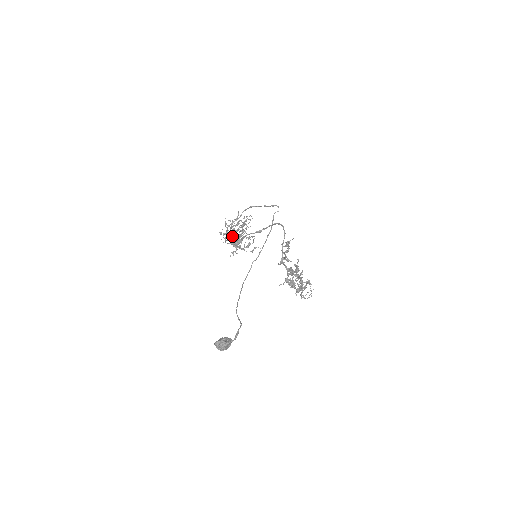
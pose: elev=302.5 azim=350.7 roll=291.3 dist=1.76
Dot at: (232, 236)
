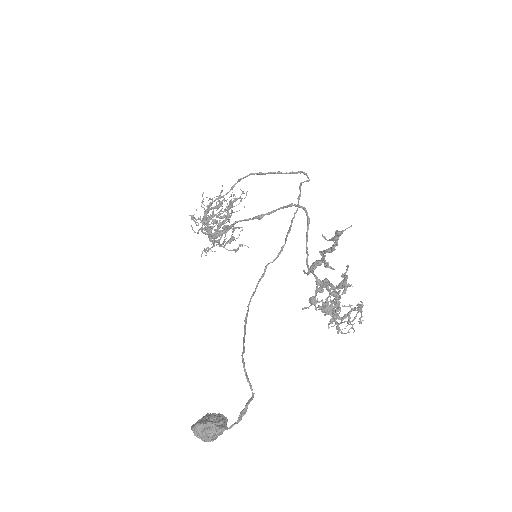
Dot at: occluded
